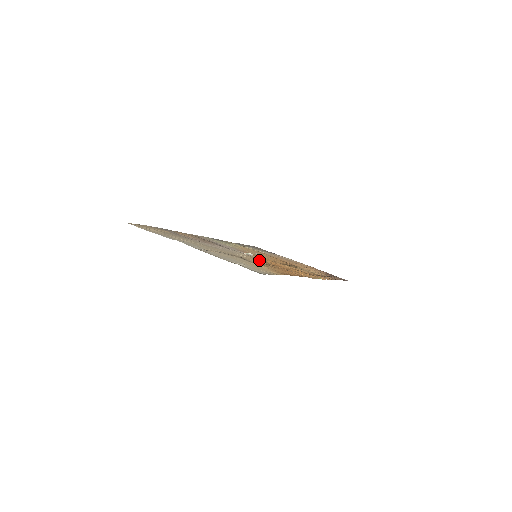
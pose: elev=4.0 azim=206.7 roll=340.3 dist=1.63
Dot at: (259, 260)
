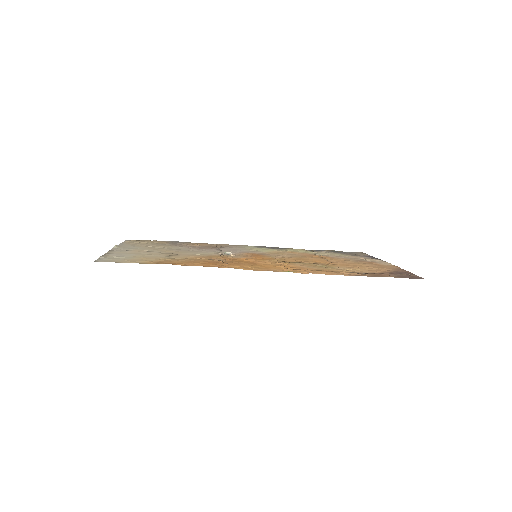
Dot at: (213, 257)
